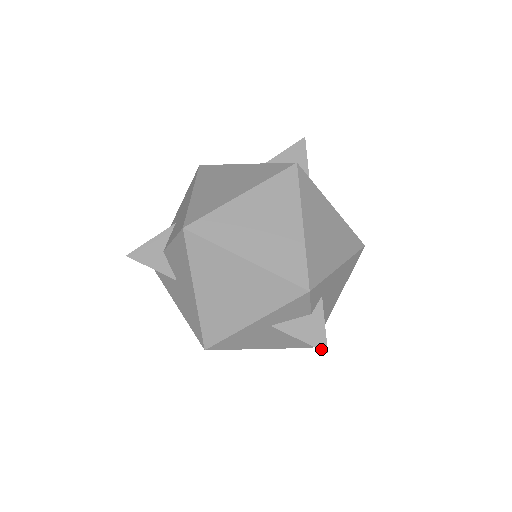
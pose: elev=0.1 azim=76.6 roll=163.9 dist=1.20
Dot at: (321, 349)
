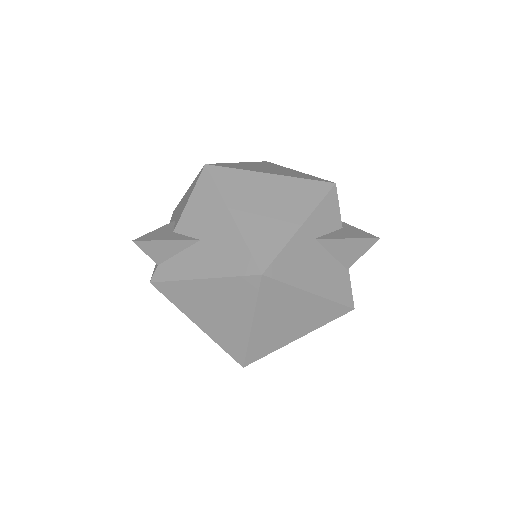
Dot at: (371, 238)
